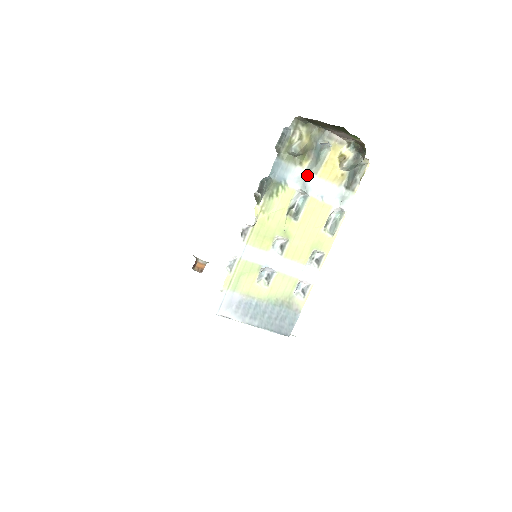
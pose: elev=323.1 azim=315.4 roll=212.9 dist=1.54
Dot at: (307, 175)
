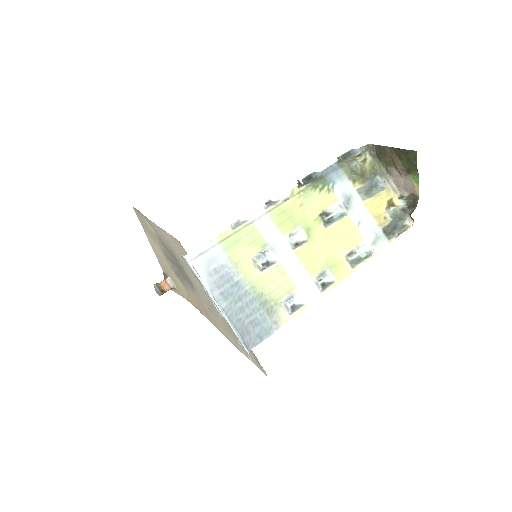
Dot at: (355, 195)
